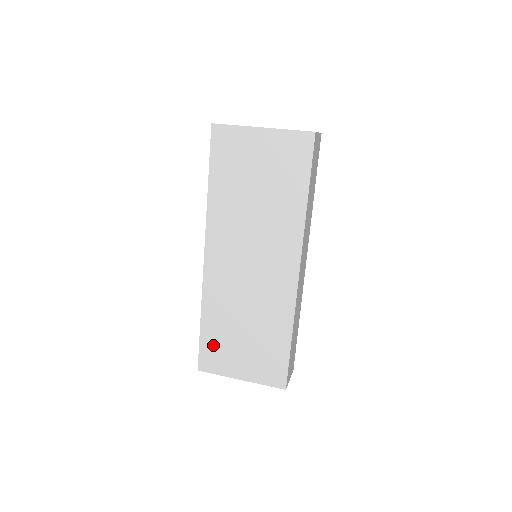
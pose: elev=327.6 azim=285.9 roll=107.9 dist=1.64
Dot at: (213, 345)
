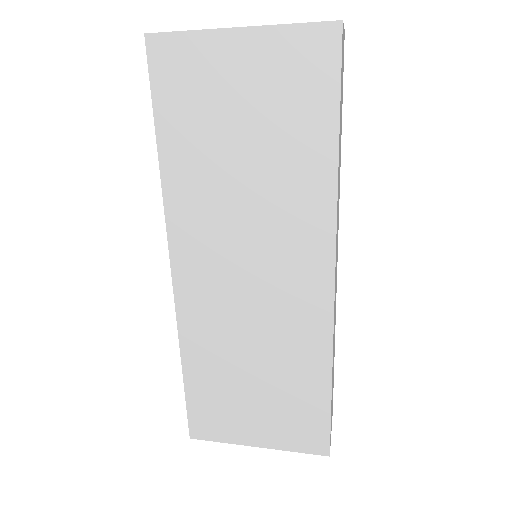
Dot at: (207, 402)
